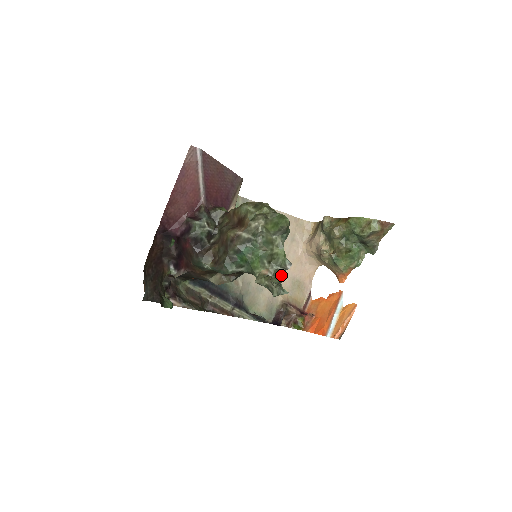
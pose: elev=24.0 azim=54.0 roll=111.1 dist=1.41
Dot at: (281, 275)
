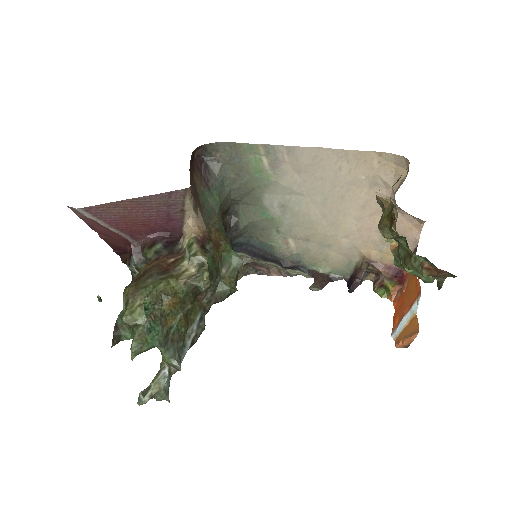
Dot at: (358, 229)
